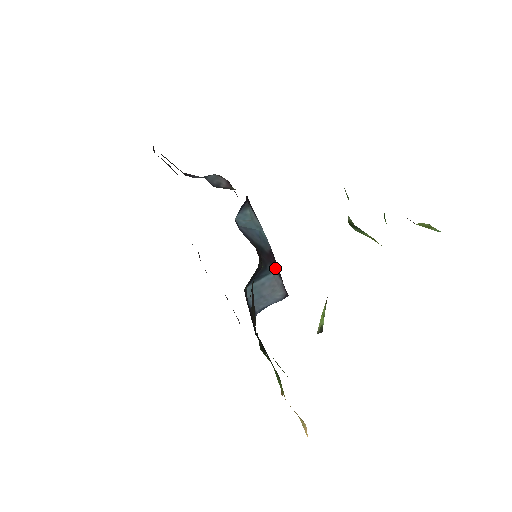
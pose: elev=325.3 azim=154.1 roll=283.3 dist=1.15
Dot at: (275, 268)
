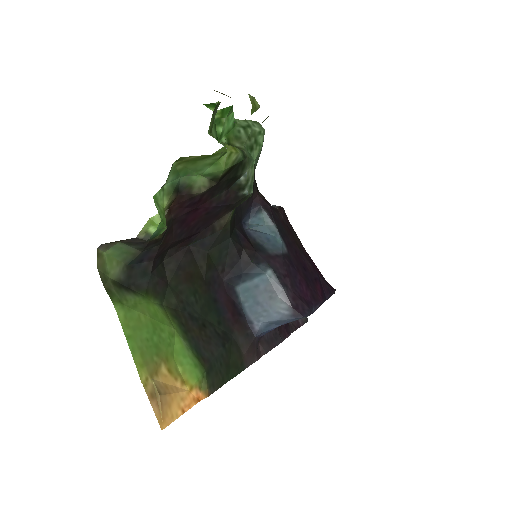
Dot at: (274, 270)
